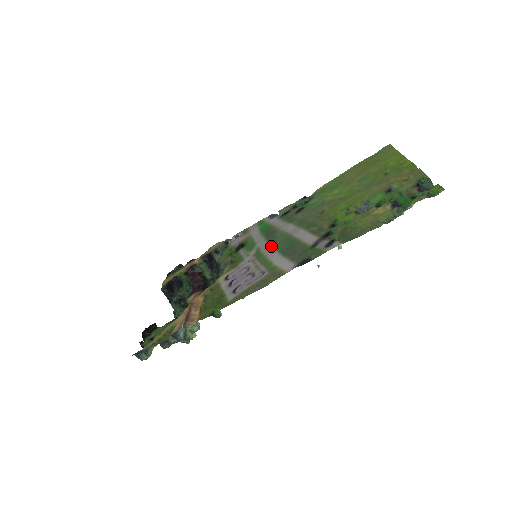
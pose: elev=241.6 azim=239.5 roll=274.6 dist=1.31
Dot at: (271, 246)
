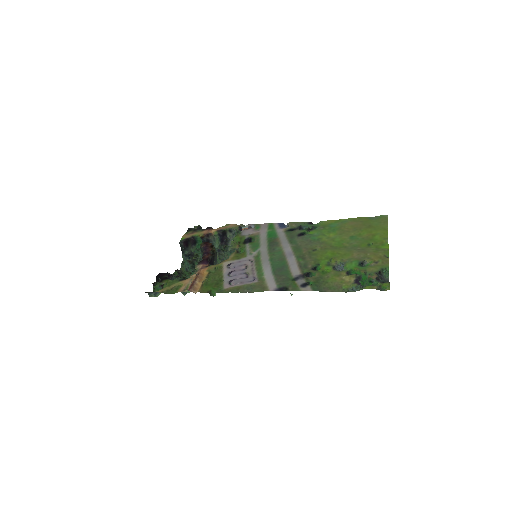
Dot at: (269, 257)
